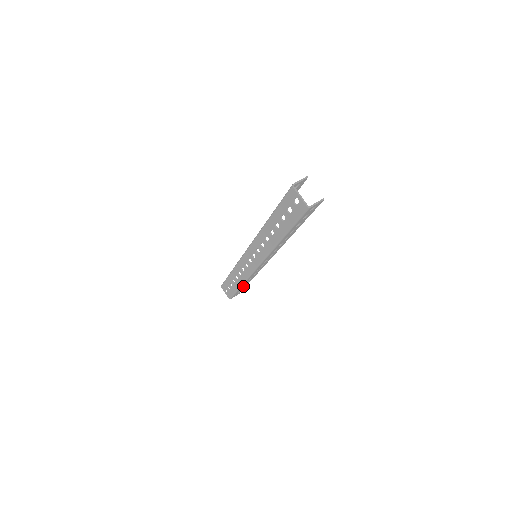
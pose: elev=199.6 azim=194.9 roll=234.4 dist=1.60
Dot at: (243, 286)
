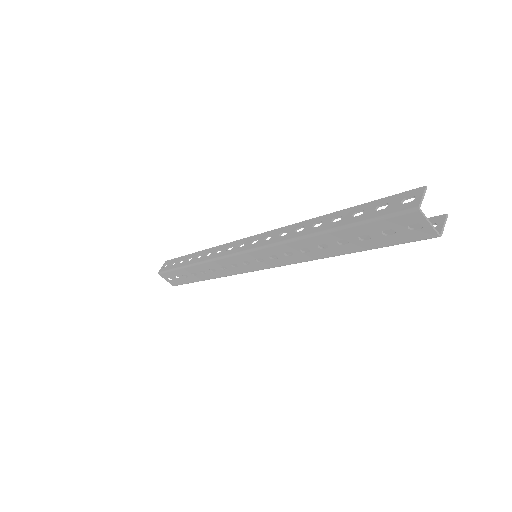
Dot at: occluded
